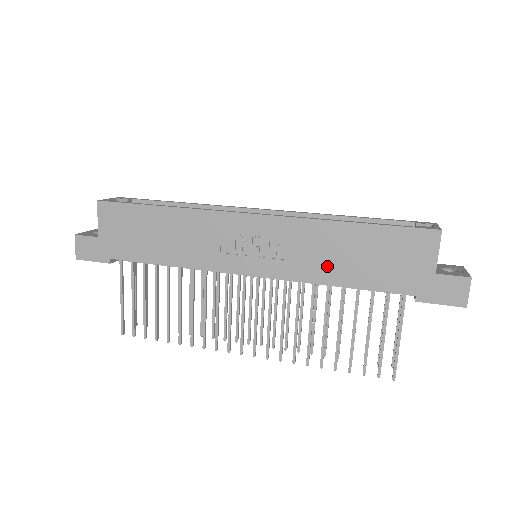
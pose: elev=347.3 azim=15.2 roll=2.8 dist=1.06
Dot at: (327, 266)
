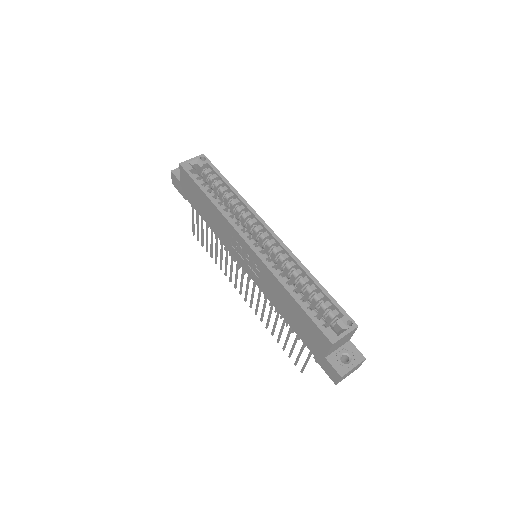
Dot at: (277, 301)
